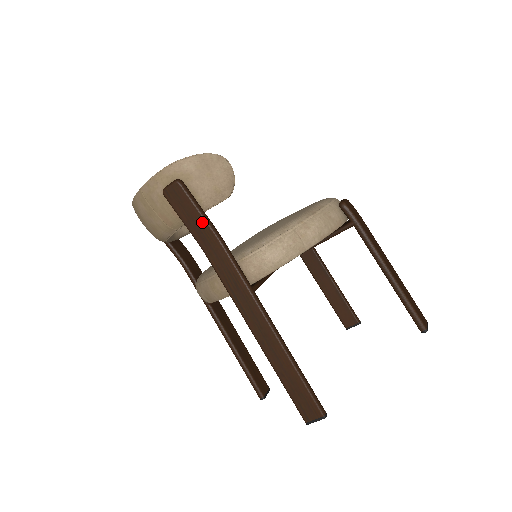
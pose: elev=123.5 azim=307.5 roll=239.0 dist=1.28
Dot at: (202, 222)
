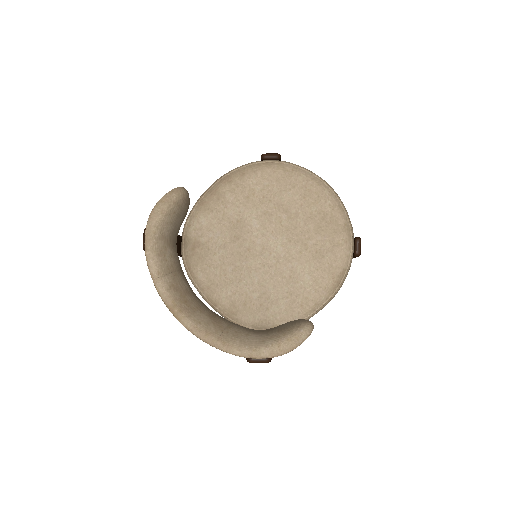
Dot at: occluded
